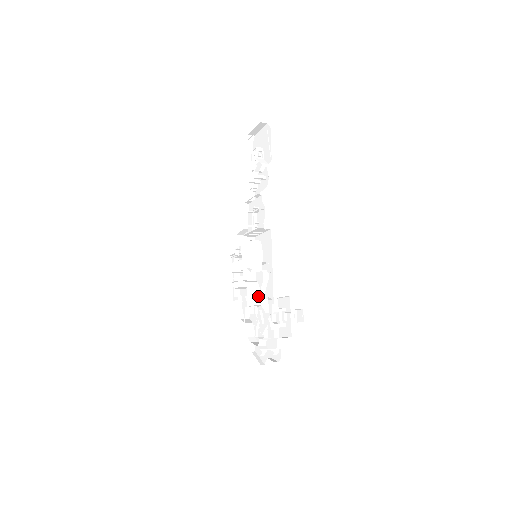
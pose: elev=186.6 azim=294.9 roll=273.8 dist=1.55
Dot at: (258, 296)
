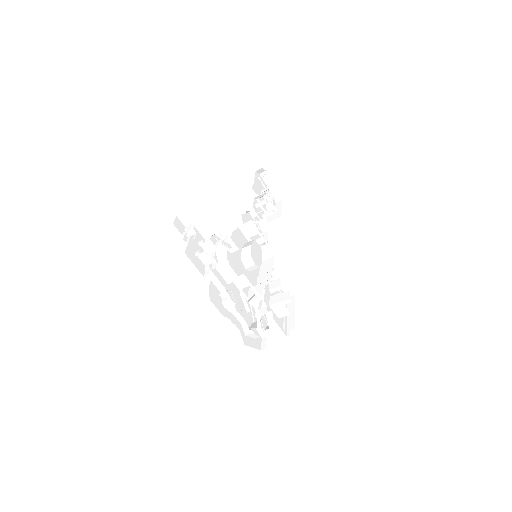
Dot at: (261, 288)
